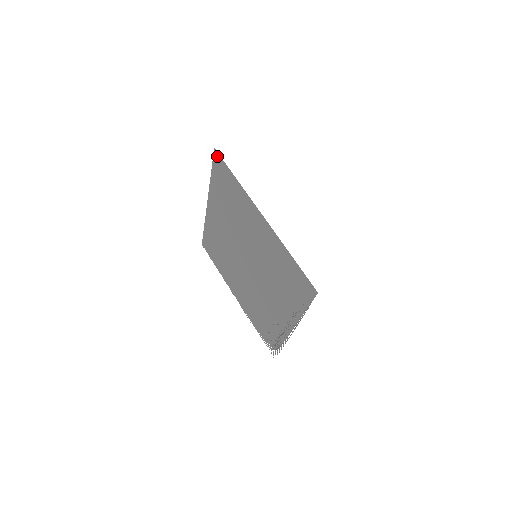
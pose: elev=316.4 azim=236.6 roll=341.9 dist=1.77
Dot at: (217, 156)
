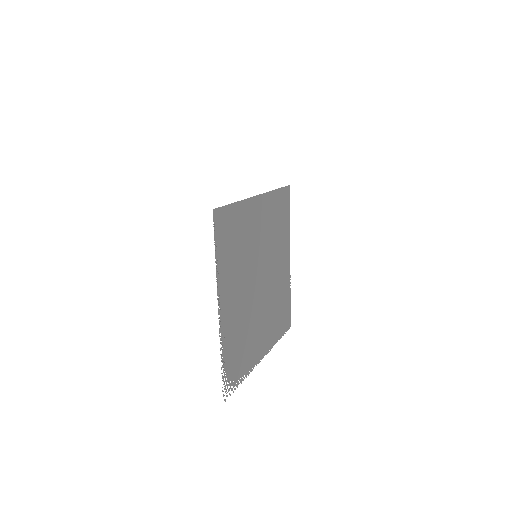
Dot at: (287, 190)
